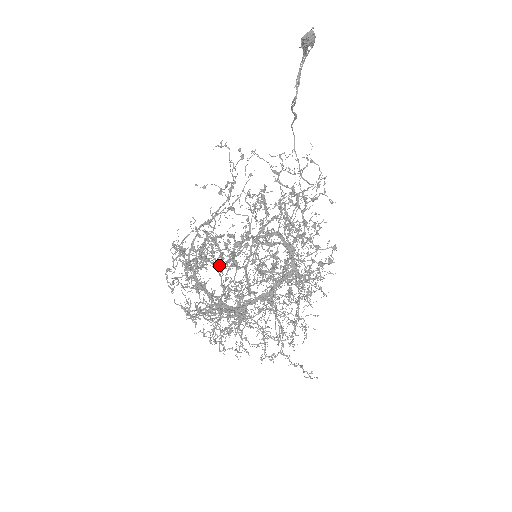
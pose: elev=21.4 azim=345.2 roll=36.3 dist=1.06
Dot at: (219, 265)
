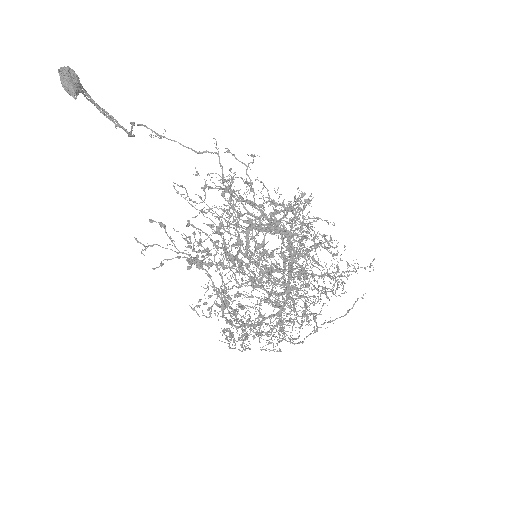
Dot at: occluded
